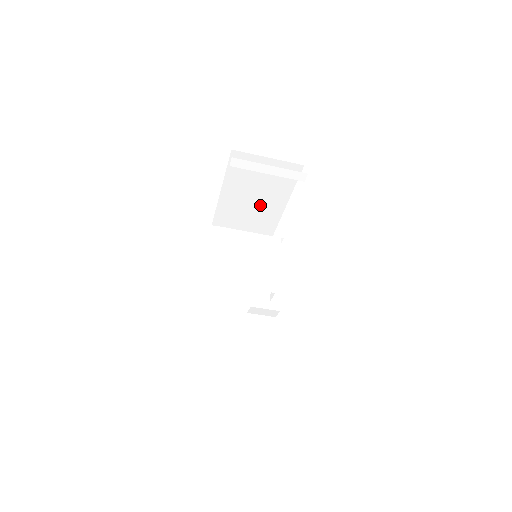
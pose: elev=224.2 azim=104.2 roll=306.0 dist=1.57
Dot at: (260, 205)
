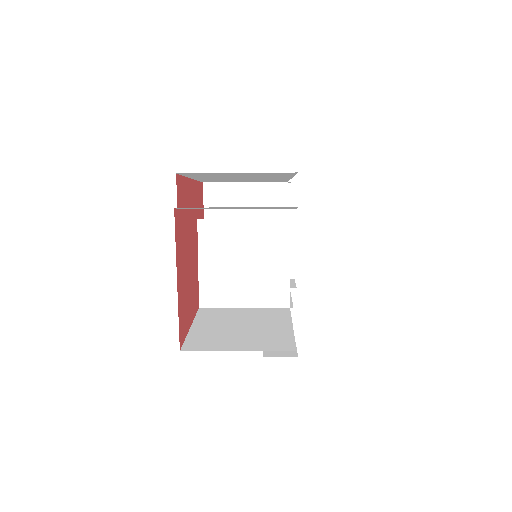
Dot at: occluded
